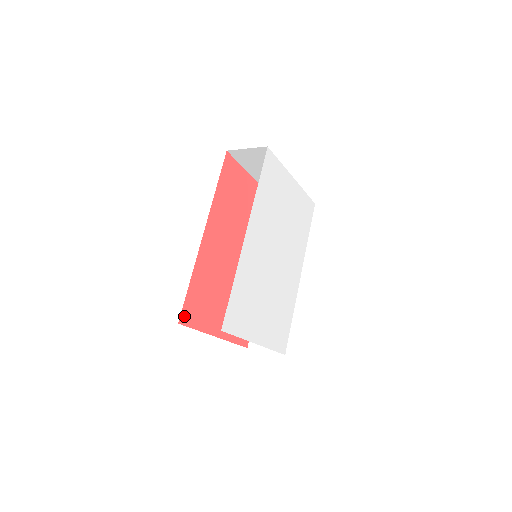
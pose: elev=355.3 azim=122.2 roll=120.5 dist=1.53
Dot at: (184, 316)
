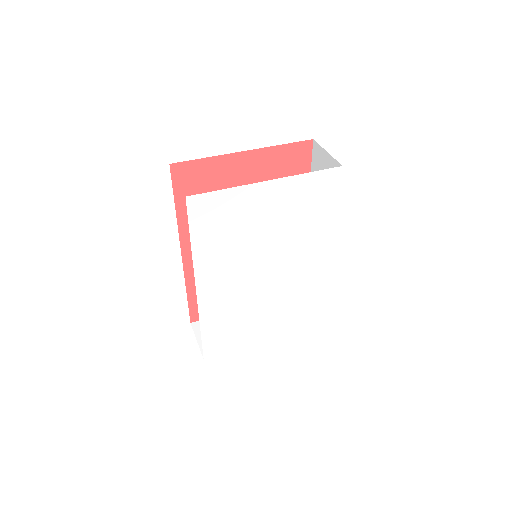
Dot at: (195, 316)
